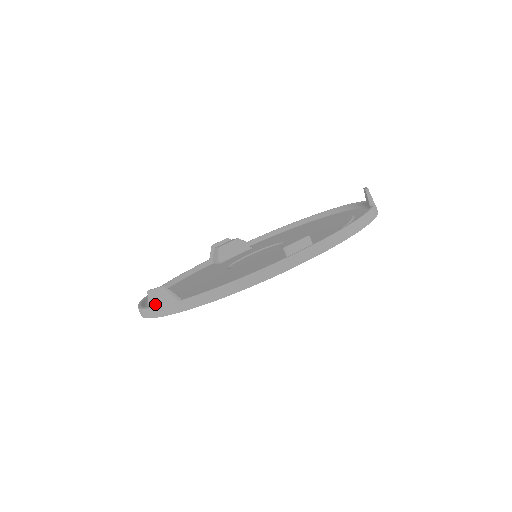
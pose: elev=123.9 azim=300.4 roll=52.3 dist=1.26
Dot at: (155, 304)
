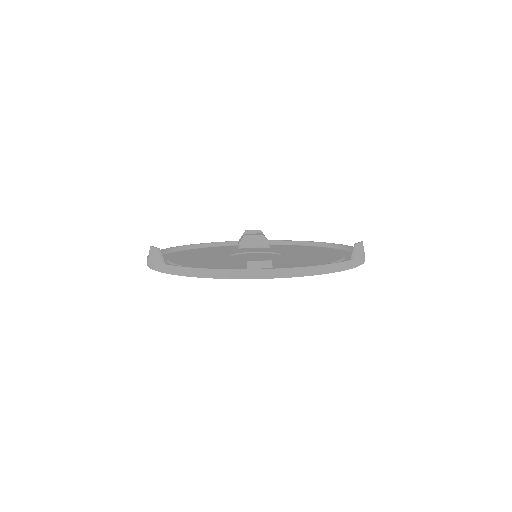
Dot at: (151, 258)
